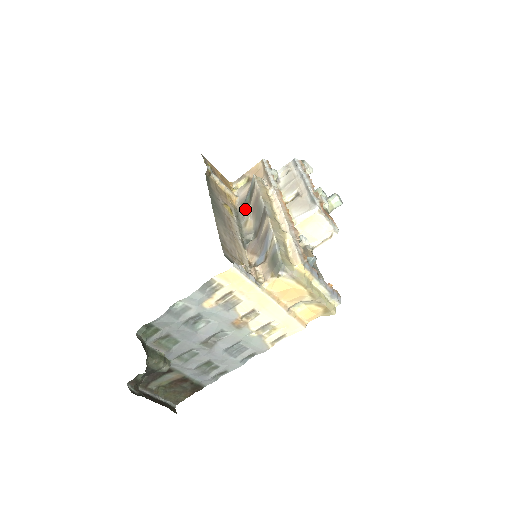
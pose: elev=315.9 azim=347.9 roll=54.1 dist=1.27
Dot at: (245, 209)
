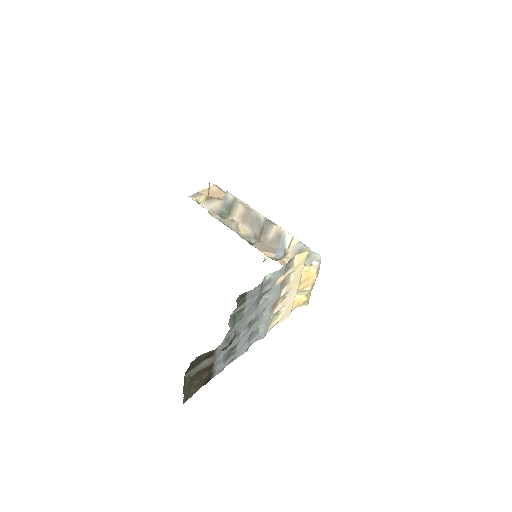
Dot at: (228, 219)
